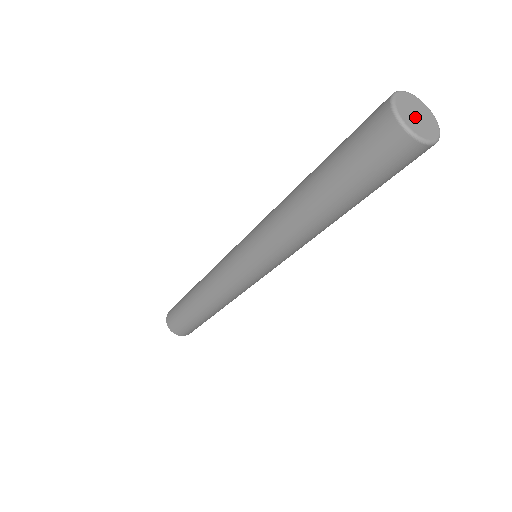
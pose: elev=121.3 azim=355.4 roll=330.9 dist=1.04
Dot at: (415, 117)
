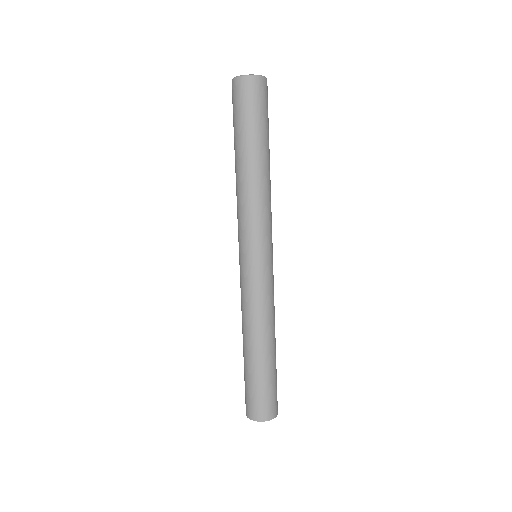
Dot at: occluded
